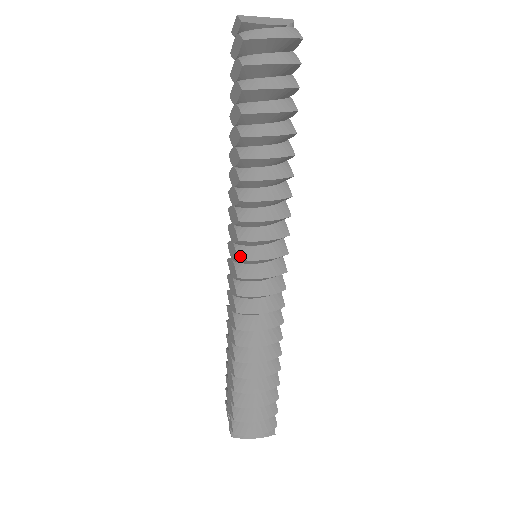
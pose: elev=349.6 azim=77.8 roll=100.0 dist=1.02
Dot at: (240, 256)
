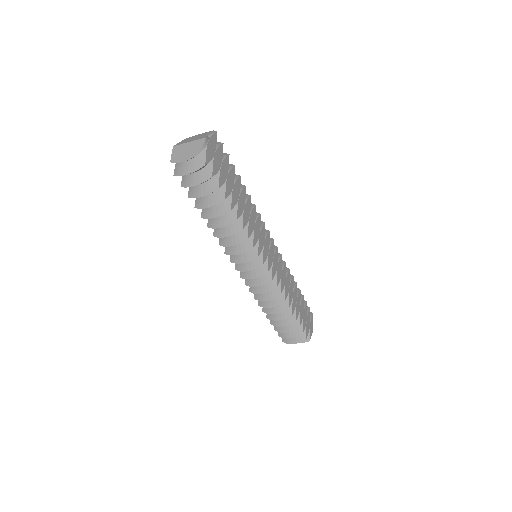
Dot at: (236, 267)
